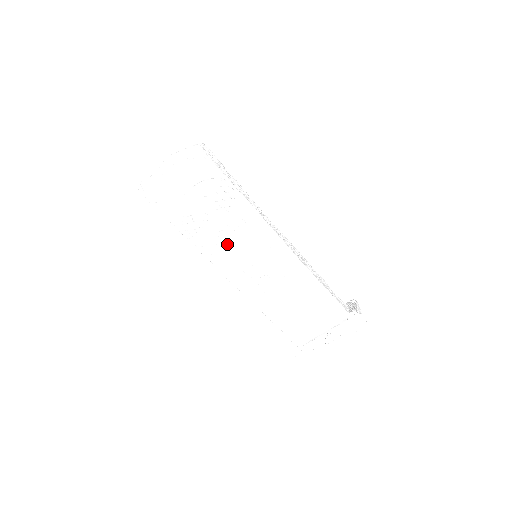
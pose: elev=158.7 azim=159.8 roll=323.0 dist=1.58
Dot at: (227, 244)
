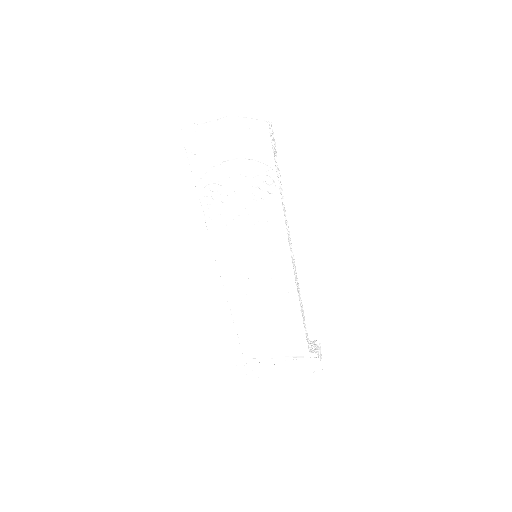
Dot at: (237, 231)
